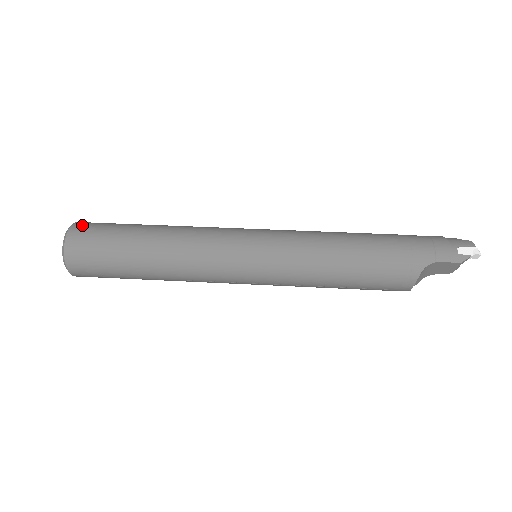
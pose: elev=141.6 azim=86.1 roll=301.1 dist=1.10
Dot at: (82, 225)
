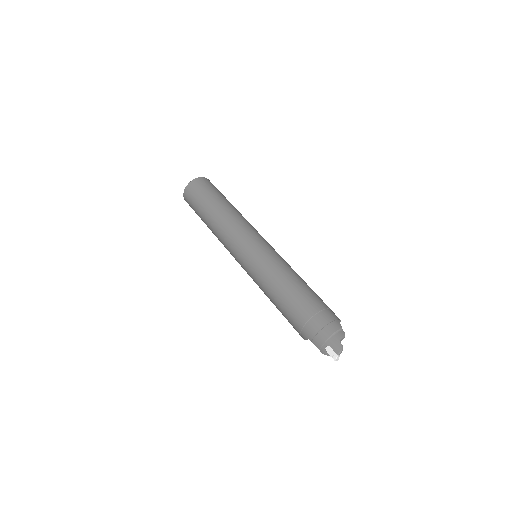
Dot at: (194, 184)
